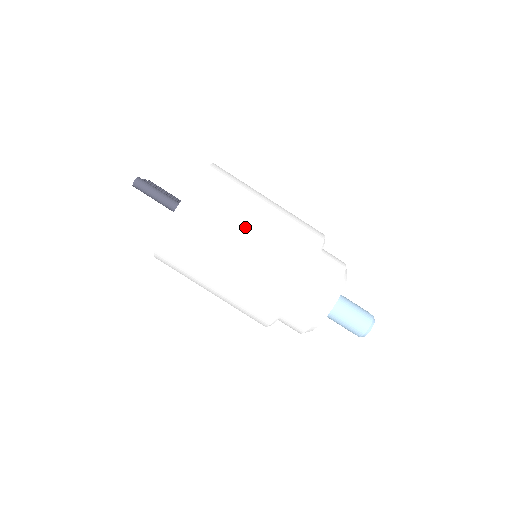
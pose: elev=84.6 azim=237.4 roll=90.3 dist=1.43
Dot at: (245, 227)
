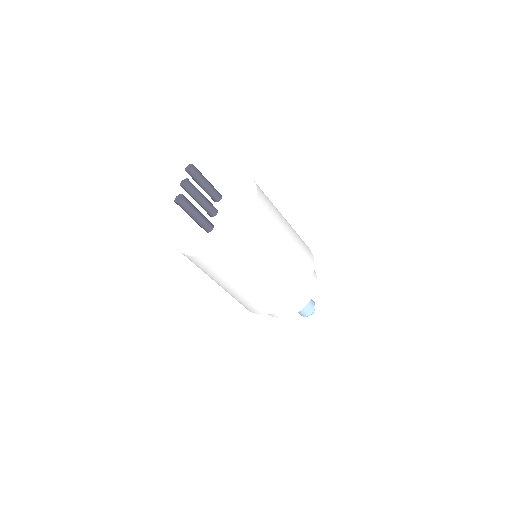
Dot at: (252, 278)
